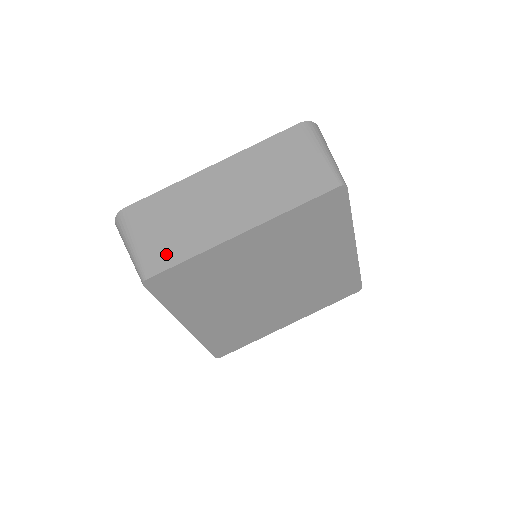
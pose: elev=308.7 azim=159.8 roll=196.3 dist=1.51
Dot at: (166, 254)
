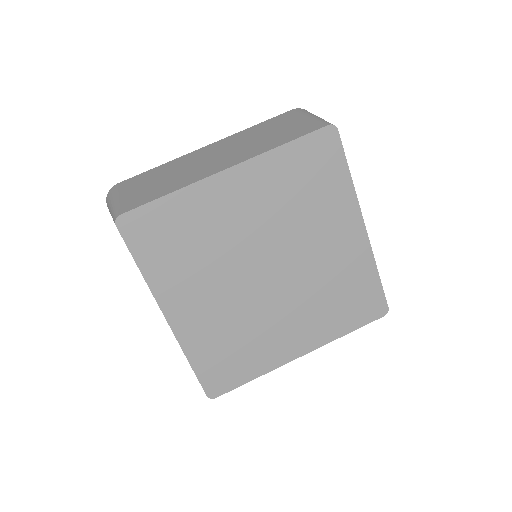
Dot at: (145, 197)
